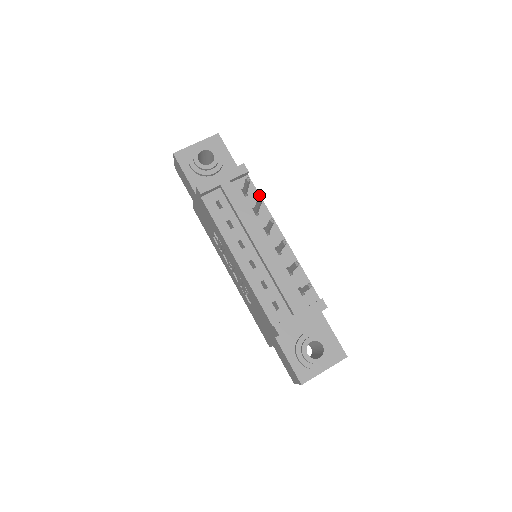
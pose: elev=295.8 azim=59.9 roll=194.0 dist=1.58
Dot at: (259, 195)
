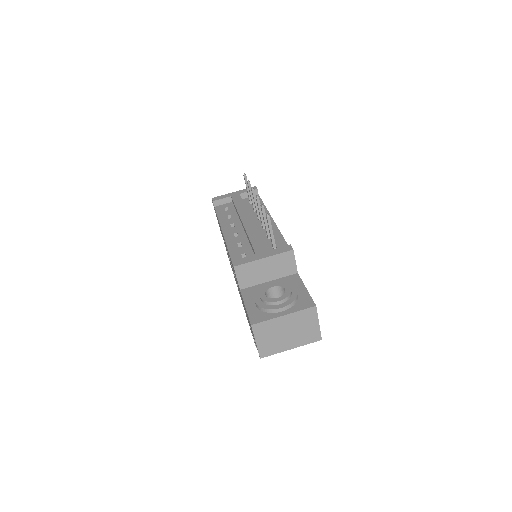
Dot at: (262, 202)
